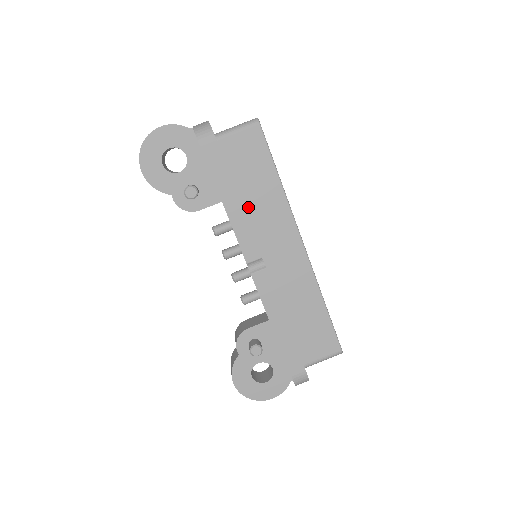
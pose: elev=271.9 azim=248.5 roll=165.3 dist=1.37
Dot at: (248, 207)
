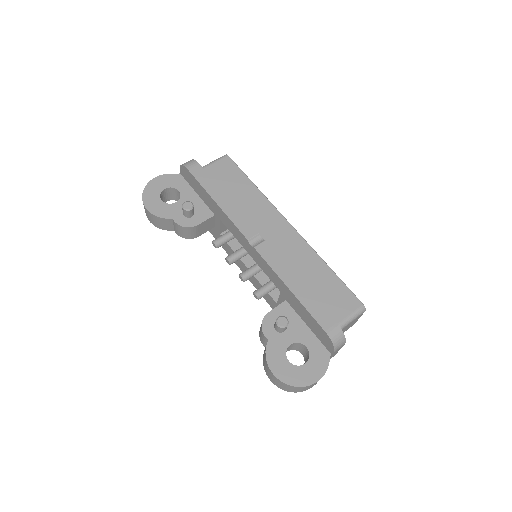
Dot at: occluded
